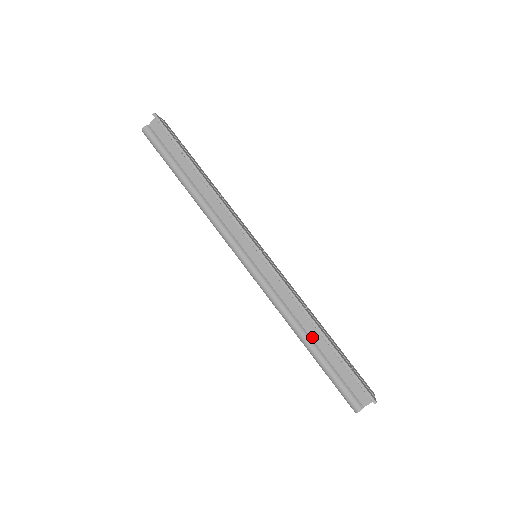
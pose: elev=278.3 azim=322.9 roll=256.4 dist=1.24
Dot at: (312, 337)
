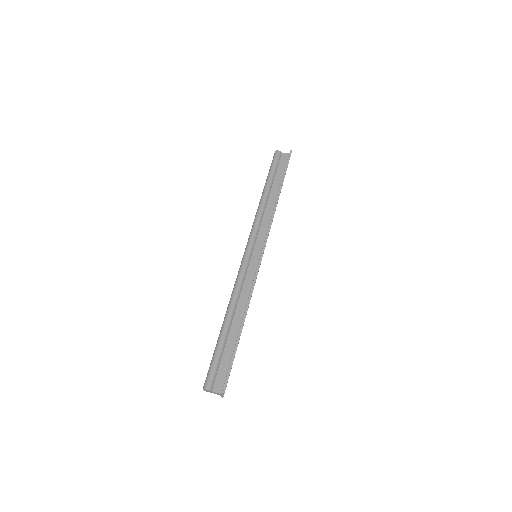
Dot at: (233, 323)
